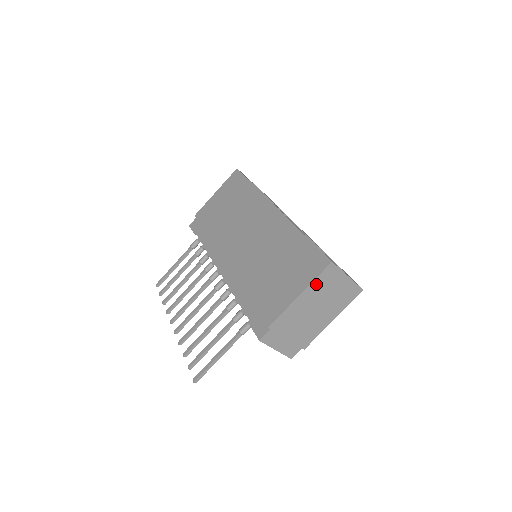
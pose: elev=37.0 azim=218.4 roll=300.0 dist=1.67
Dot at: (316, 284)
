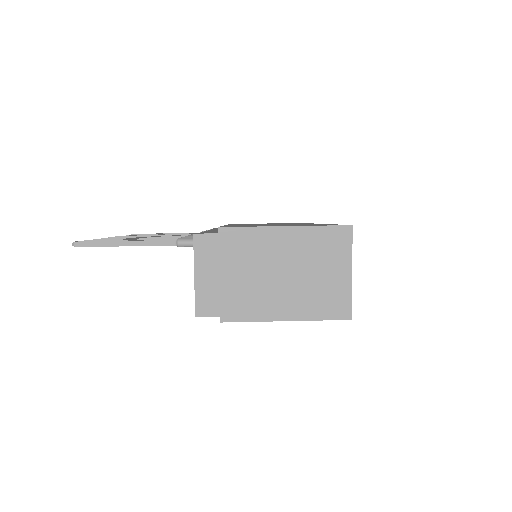
Dot at: (313, 235)
